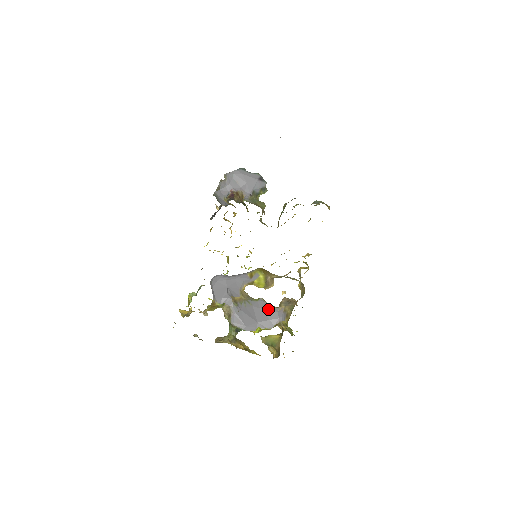
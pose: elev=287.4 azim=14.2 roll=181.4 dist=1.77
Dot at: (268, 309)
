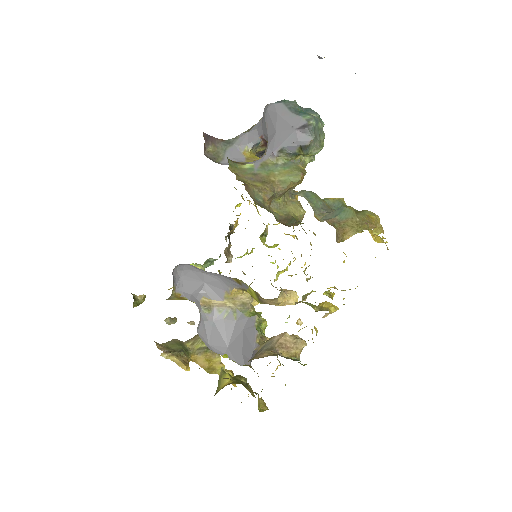
Dot at: (248, 338)
